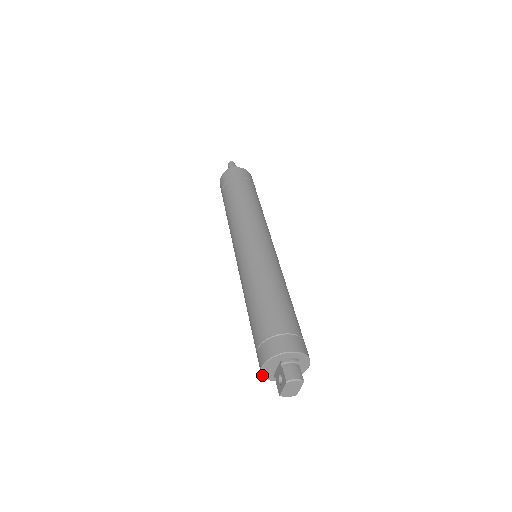
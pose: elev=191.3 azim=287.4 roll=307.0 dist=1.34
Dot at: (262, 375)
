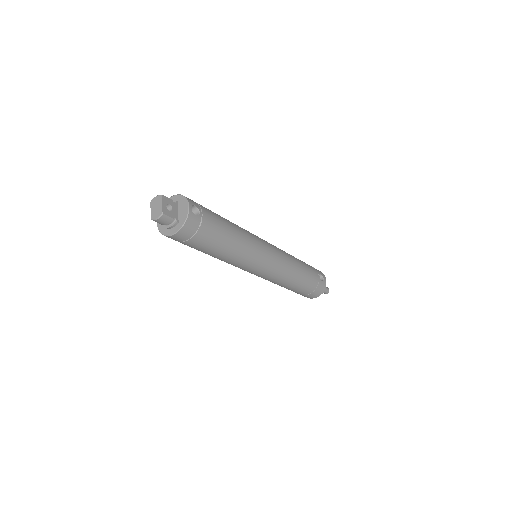
Dot at: (160, 232)
